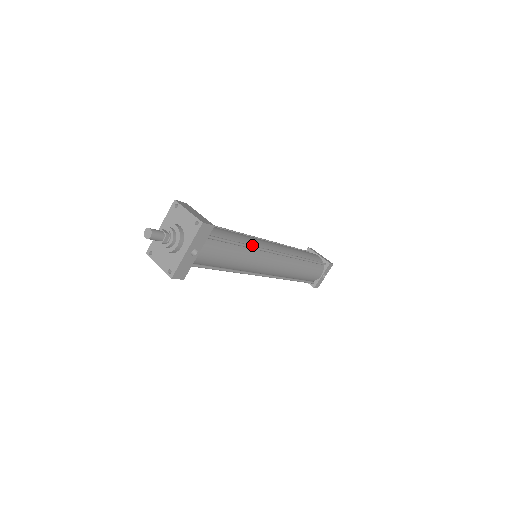
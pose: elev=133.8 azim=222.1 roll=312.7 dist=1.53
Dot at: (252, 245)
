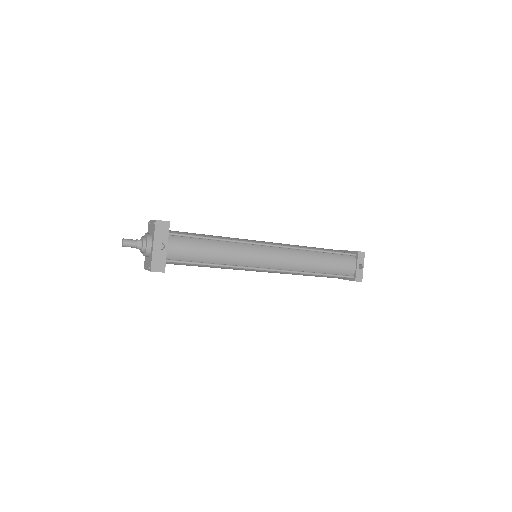
Dot at: (234, 241)
